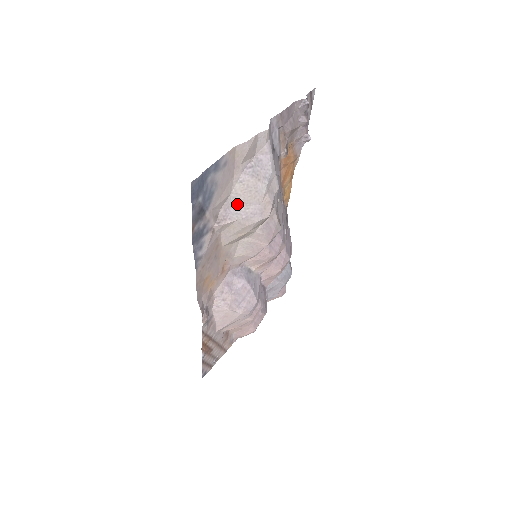
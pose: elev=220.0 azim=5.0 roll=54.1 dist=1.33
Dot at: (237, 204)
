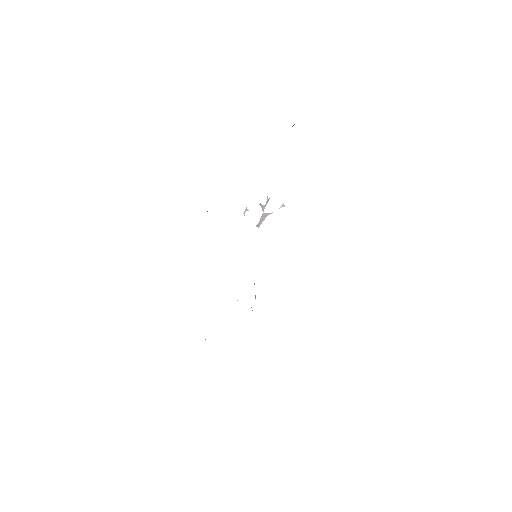
Dot at: occluded
